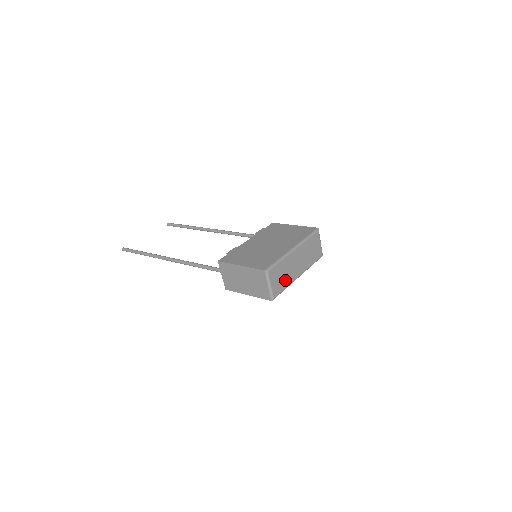
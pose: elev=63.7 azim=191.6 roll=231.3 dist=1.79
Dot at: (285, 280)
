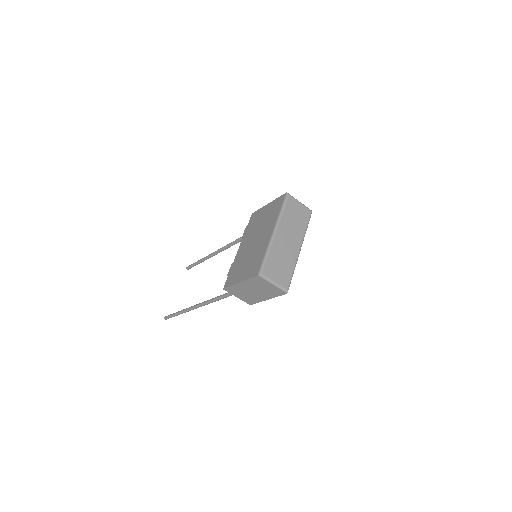
Dot at: (287, 265)
